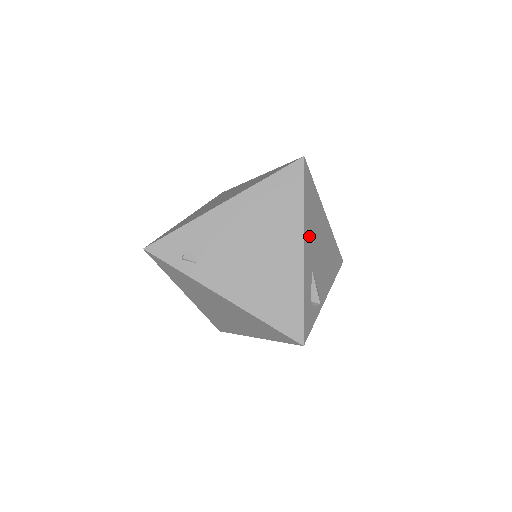
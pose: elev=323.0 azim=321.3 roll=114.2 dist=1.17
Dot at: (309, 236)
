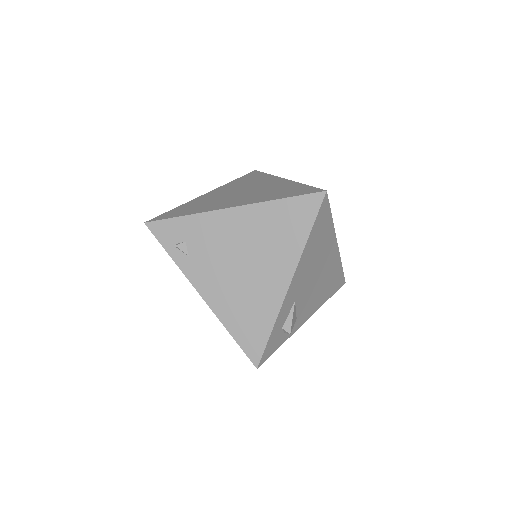
Dot at: (303, 268)
